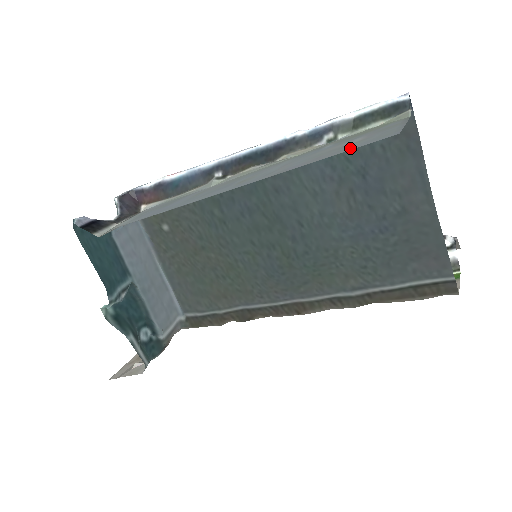
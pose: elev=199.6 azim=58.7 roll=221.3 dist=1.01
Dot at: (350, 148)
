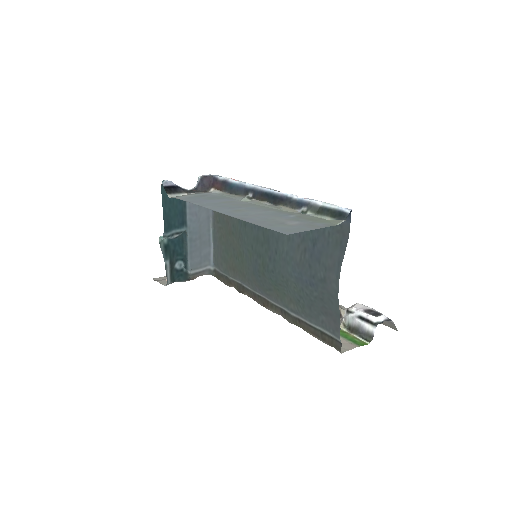
Dot at: (272, 227)
